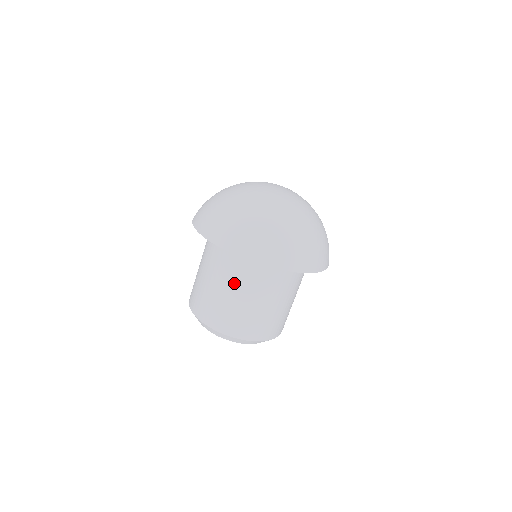
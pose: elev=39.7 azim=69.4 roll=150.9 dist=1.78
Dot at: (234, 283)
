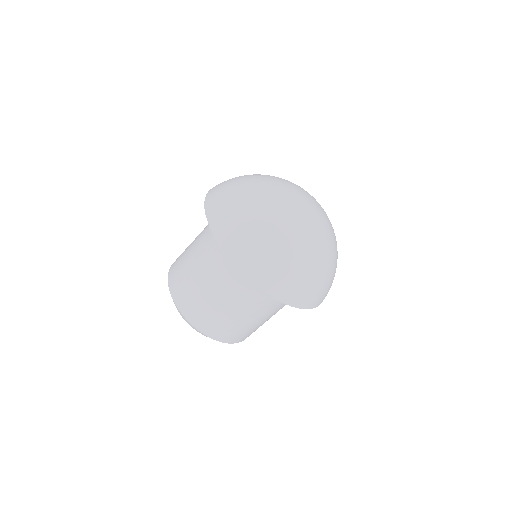
Dot at: (207, 263)
